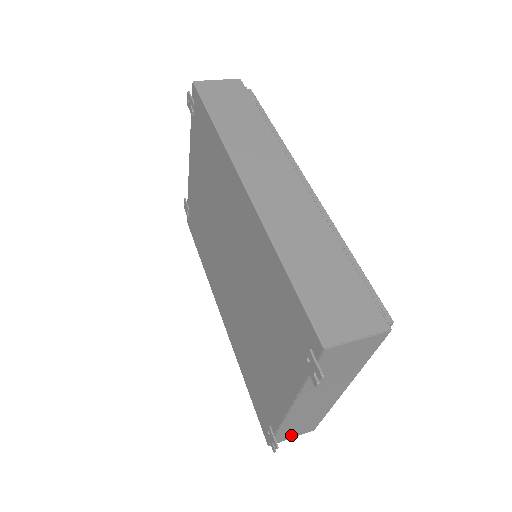
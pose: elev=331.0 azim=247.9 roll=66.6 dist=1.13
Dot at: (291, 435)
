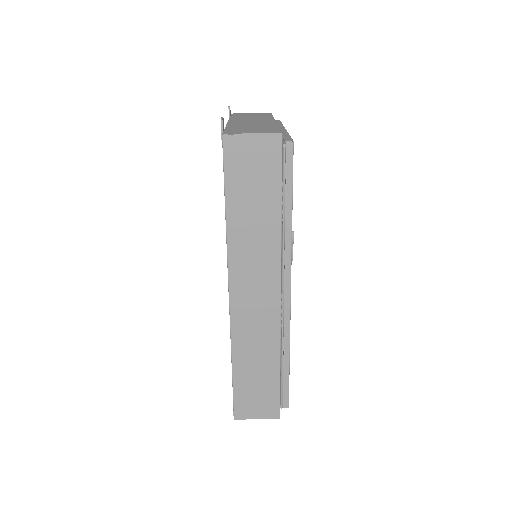
Dot at: occluded
